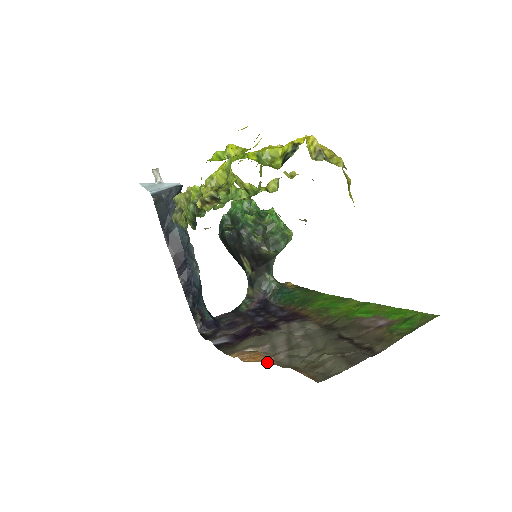
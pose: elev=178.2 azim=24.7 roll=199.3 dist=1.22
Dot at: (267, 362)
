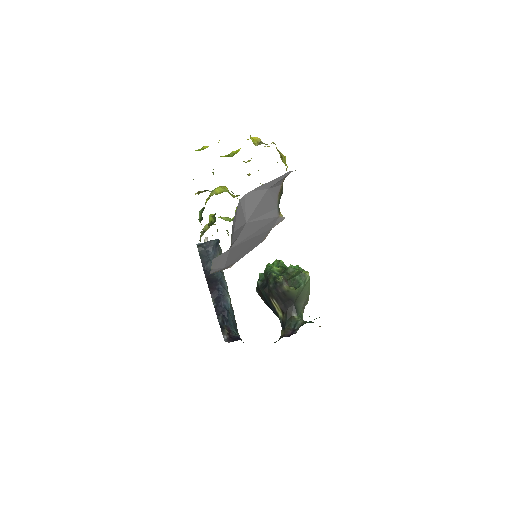
Dot at: occluded
